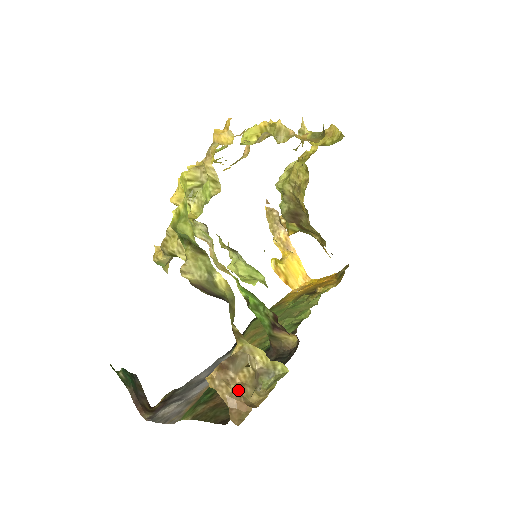
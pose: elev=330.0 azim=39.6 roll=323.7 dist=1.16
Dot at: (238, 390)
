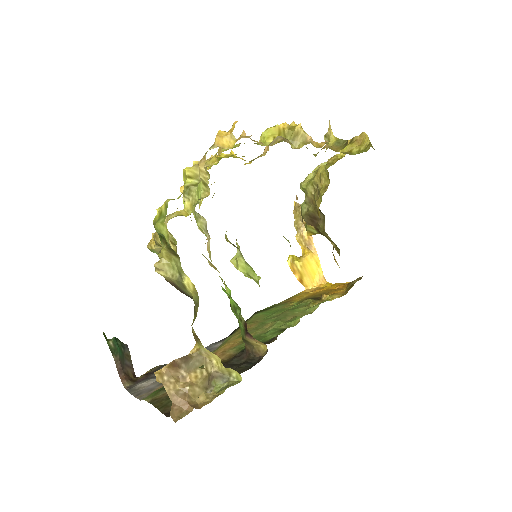
Dot at: (185, 389)
